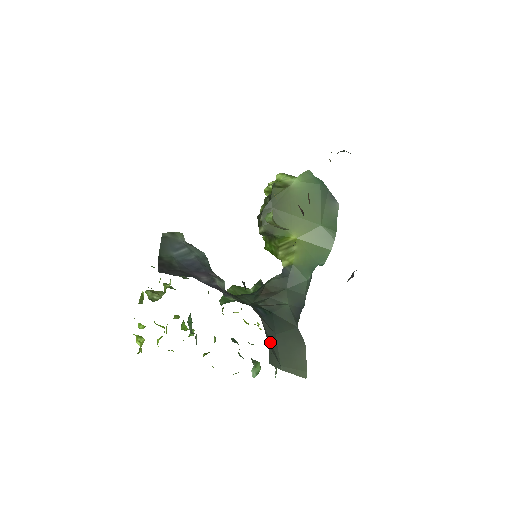
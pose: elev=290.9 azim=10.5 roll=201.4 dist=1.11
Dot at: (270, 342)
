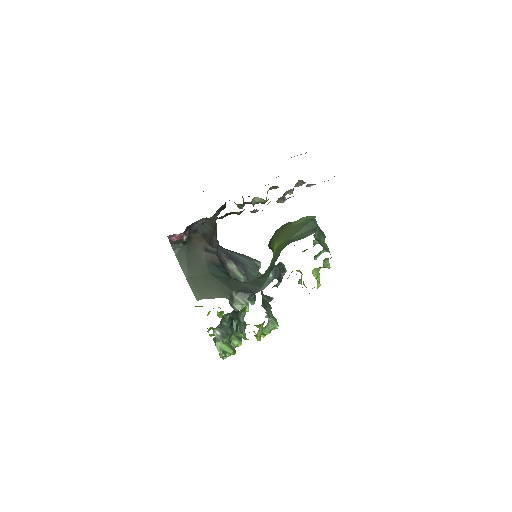
Dot at: (195, 263)
